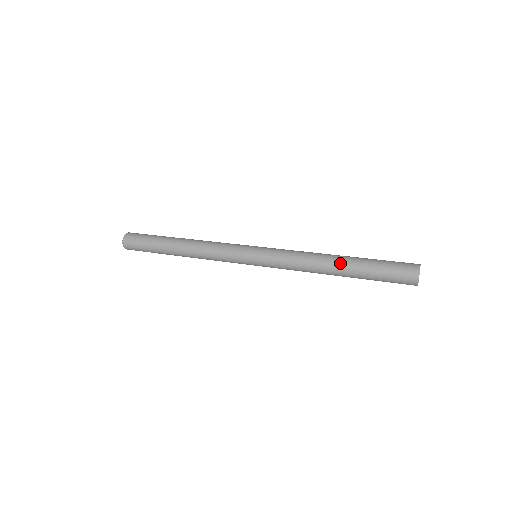
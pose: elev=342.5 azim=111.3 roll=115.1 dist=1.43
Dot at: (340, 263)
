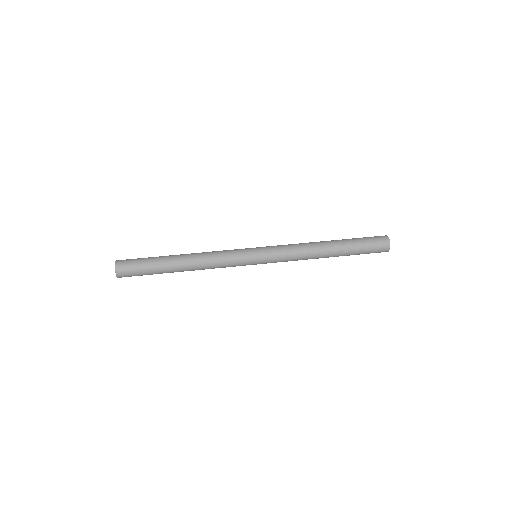
Dot at: (332, 255)
